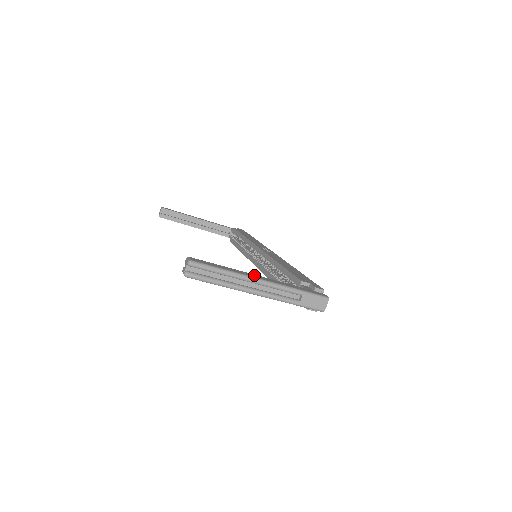
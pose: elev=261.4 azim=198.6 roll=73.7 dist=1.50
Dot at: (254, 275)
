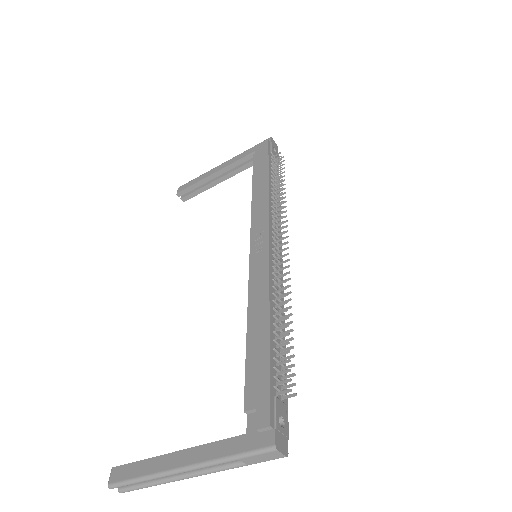
Dot at: (177, 457)
